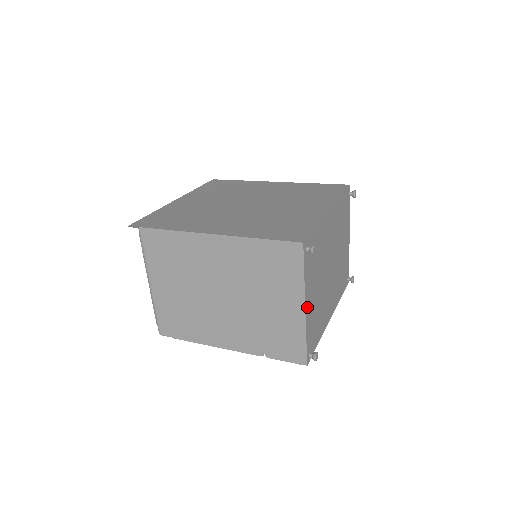
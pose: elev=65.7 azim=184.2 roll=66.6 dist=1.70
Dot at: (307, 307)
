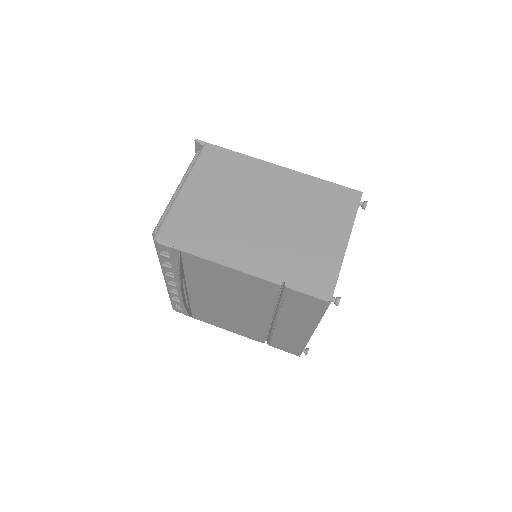
Dot at: occluded
